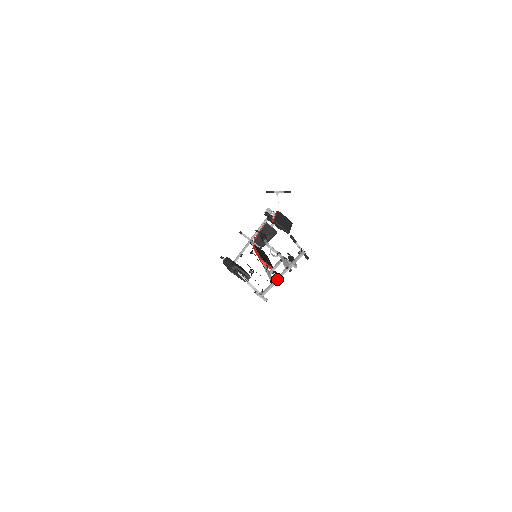
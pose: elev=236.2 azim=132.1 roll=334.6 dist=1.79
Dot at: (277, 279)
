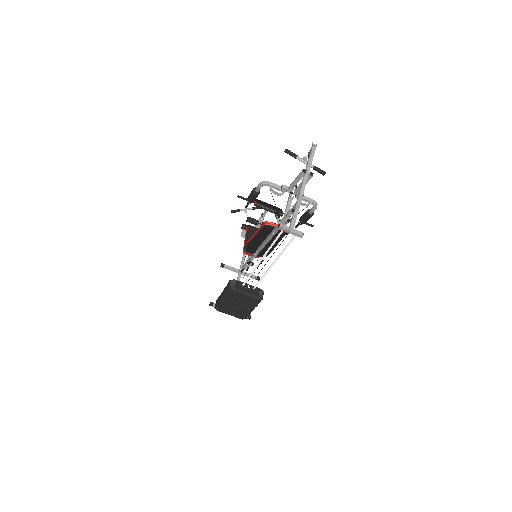
Dot at: (300, 195)
